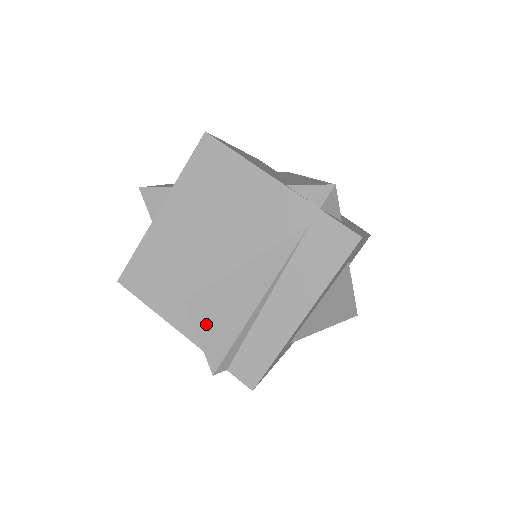
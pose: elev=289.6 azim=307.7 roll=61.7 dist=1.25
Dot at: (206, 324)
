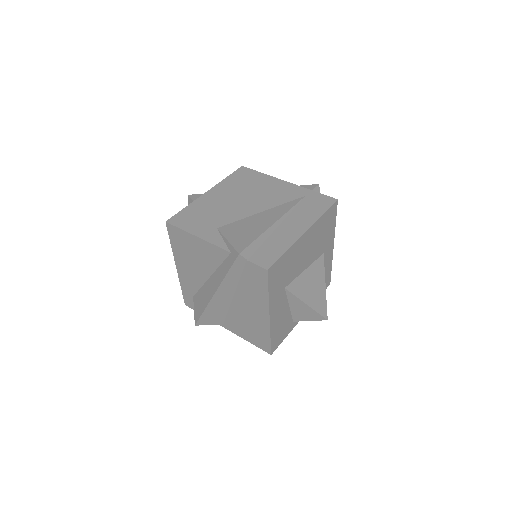
Dot at: (234, 234)
